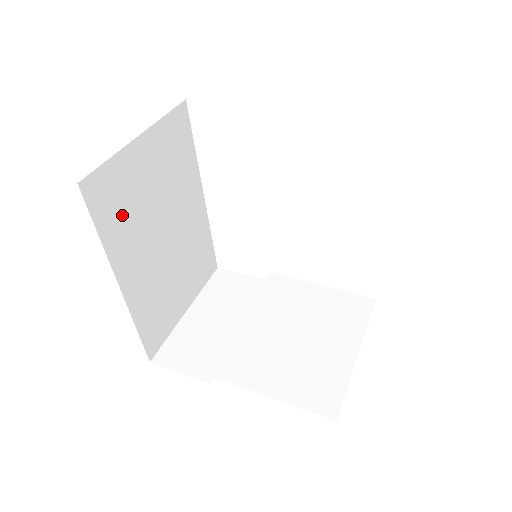
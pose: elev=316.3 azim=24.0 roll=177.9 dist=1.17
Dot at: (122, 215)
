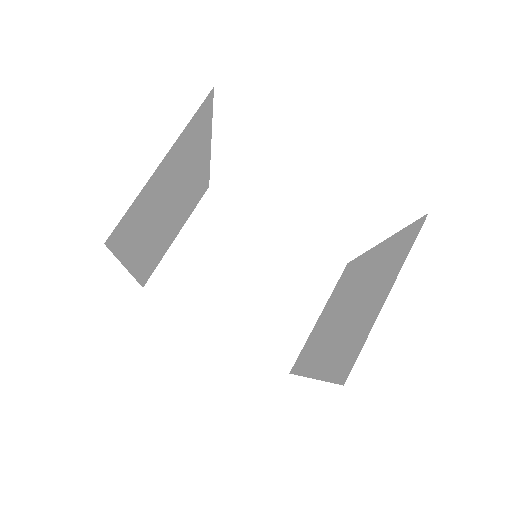
Dot at: (137, 228)
